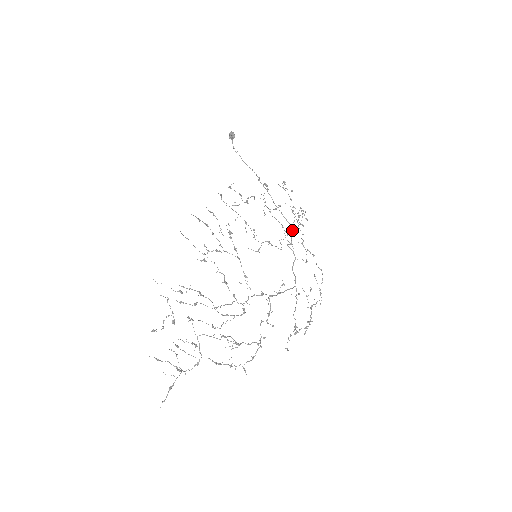
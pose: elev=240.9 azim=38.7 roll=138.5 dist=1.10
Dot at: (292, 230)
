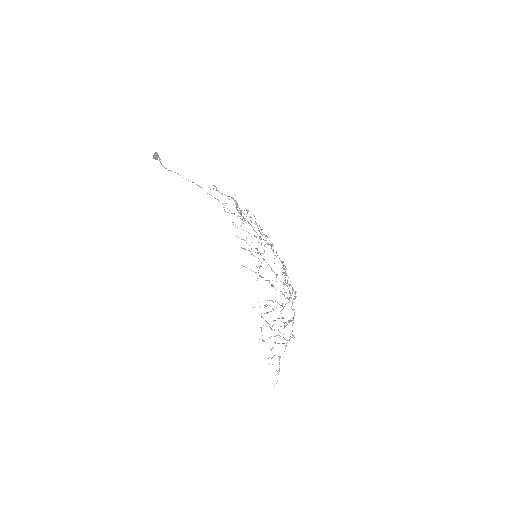
Dot at: occluded
